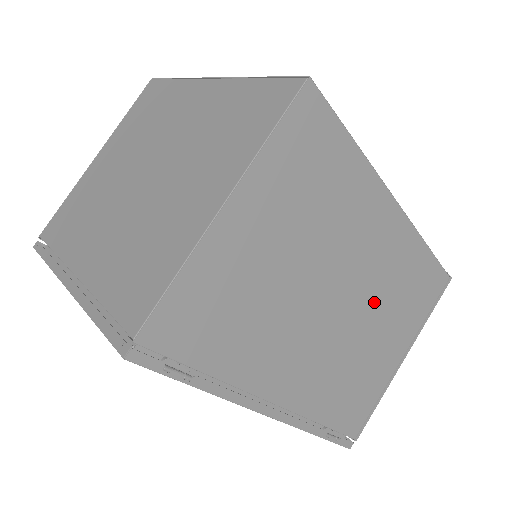
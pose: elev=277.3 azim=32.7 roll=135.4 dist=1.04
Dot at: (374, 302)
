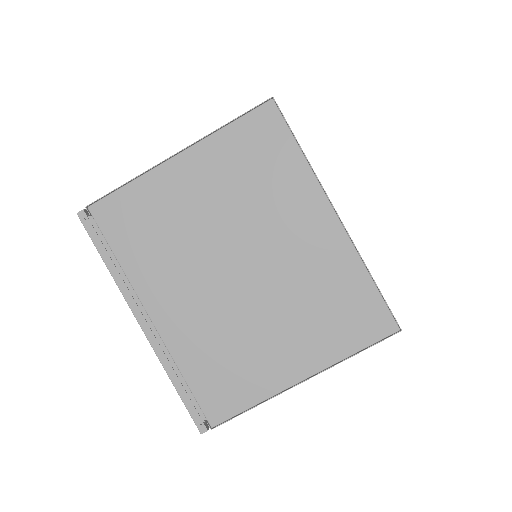
Dot at: occluded
